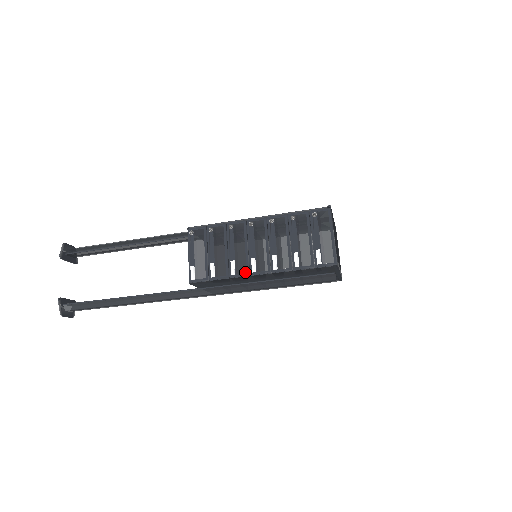
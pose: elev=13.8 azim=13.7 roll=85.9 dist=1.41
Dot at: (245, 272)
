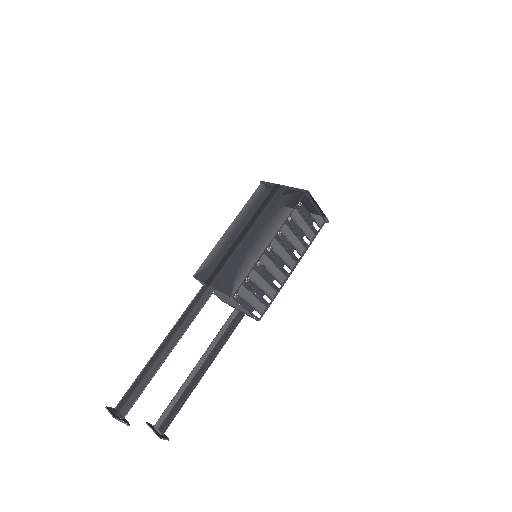
Dot at: (285, 278)
